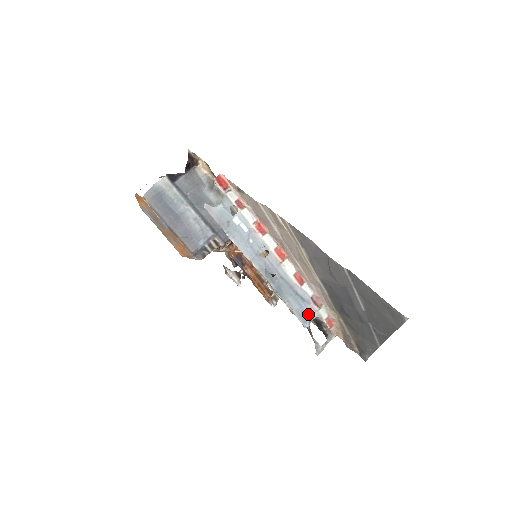
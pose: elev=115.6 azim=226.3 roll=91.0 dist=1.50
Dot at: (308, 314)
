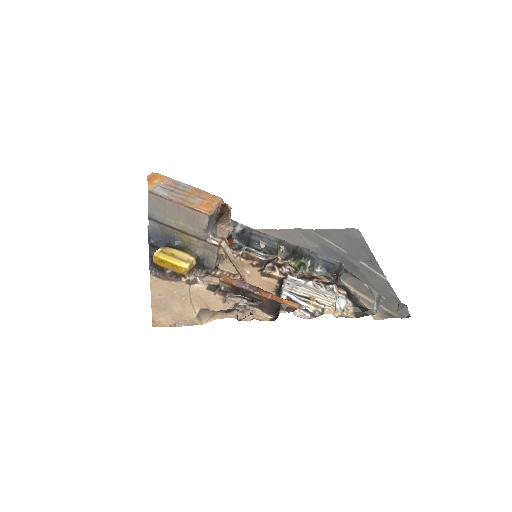
Dot at: (332, 268)
